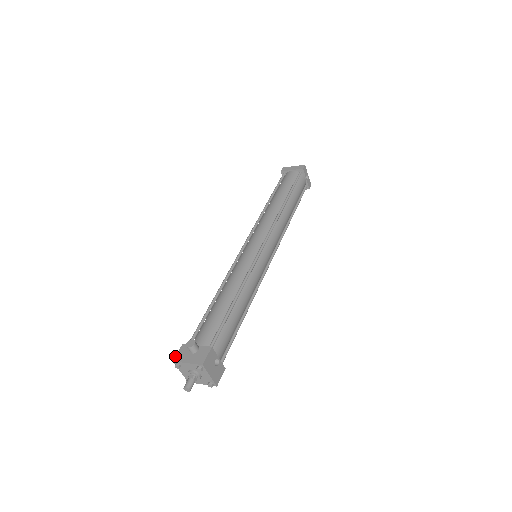
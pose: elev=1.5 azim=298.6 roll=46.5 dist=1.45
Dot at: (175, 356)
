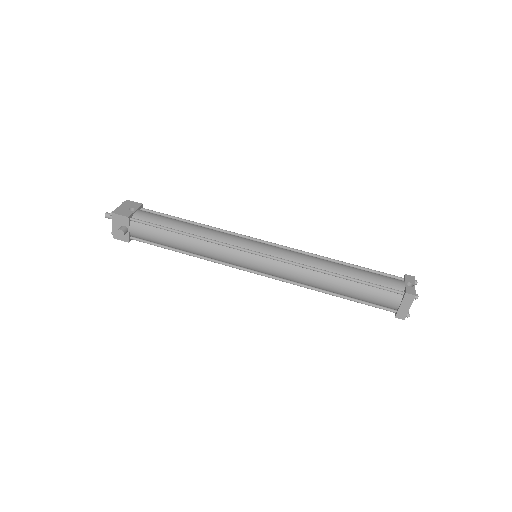
Dot at: occluded
